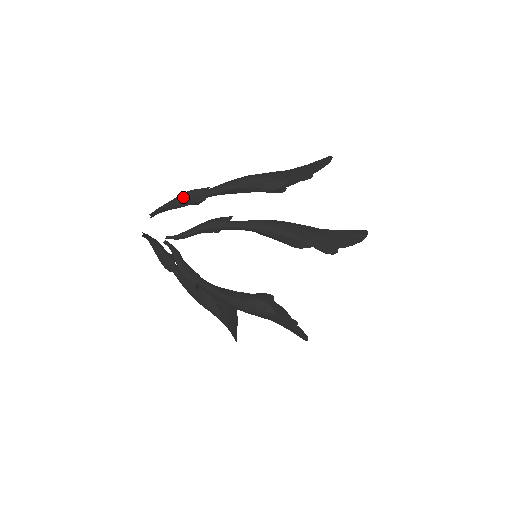
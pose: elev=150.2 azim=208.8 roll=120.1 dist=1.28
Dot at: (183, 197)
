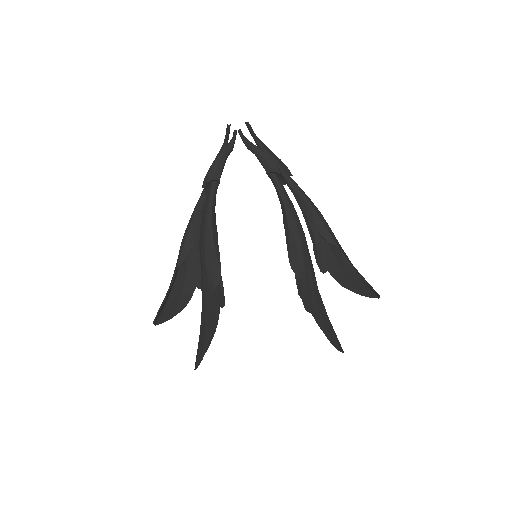
Dot at: (274, 154)
